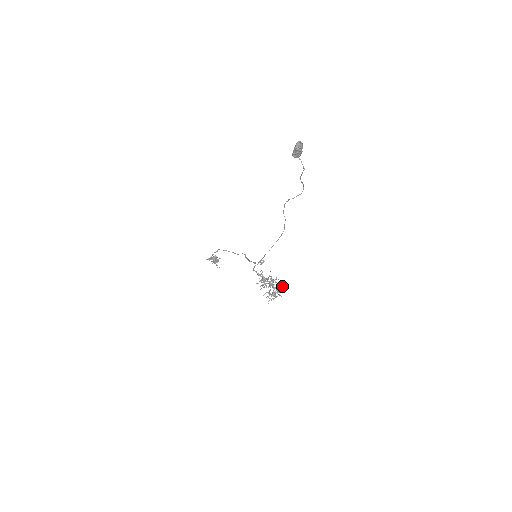
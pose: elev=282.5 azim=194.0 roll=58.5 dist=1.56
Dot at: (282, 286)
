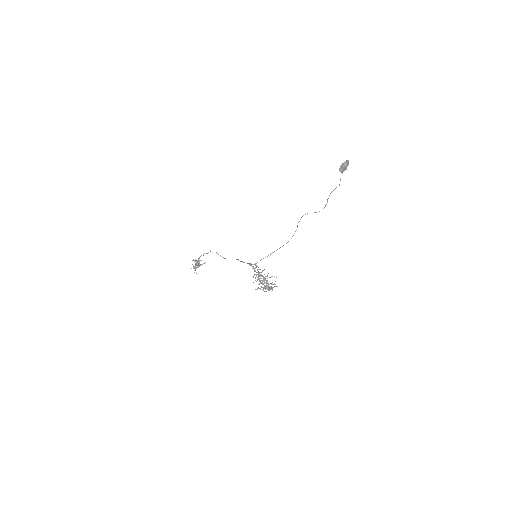
Dot at: occluded
